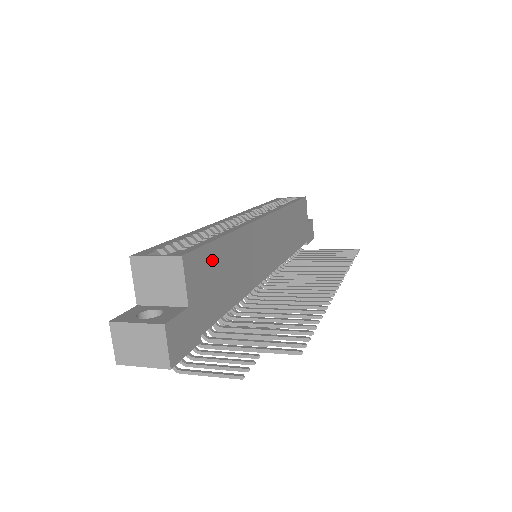
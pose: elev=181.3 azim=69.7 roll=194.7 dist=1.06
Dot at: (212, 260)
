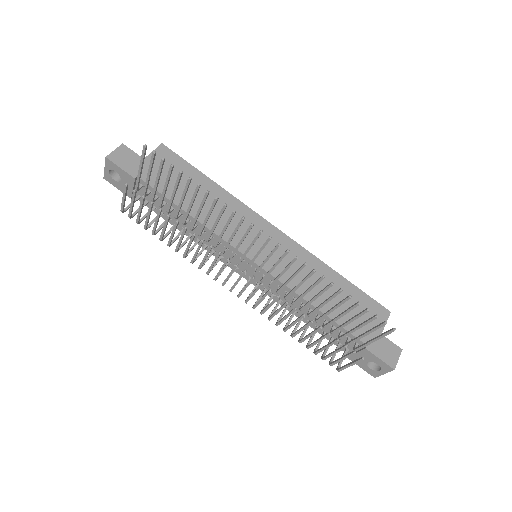
Dot at: (184, 170)
